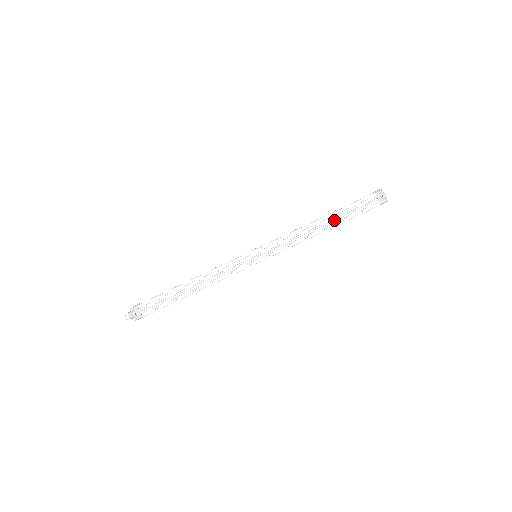
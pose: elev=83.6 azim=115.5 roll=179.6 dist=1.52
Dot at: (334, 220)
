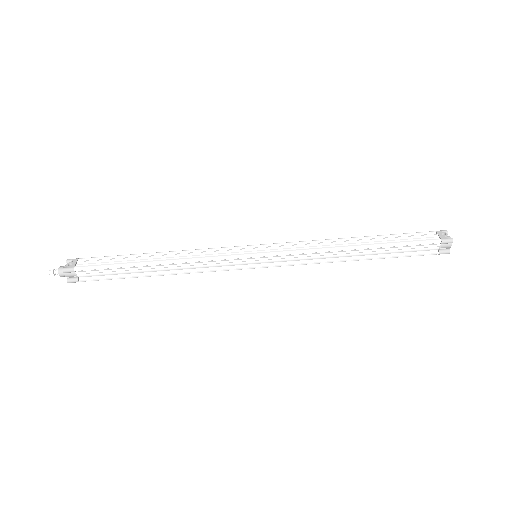
Dot at: (373, 241)
